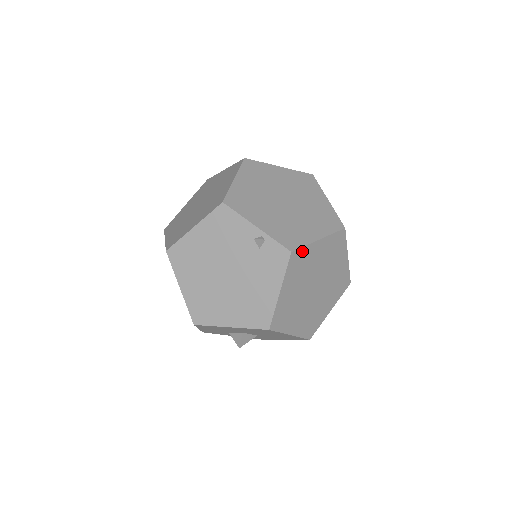
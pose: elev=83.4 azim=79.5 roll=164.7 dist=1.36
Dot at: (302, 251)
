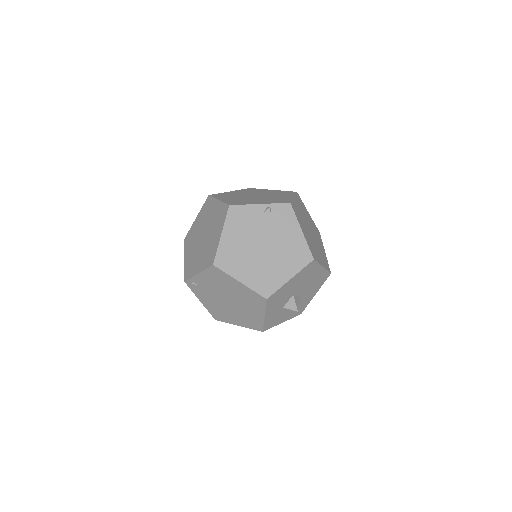
Dot at: (293, 204)
